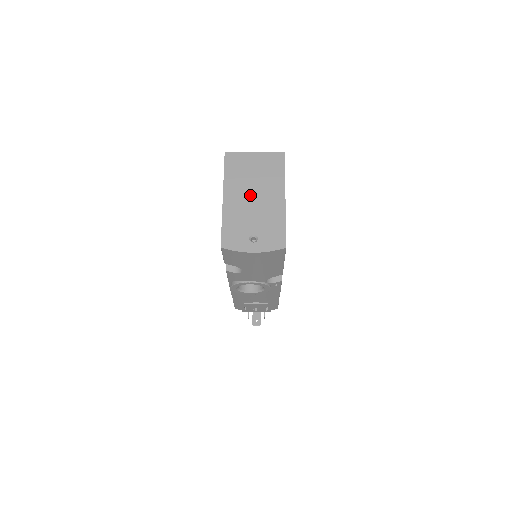
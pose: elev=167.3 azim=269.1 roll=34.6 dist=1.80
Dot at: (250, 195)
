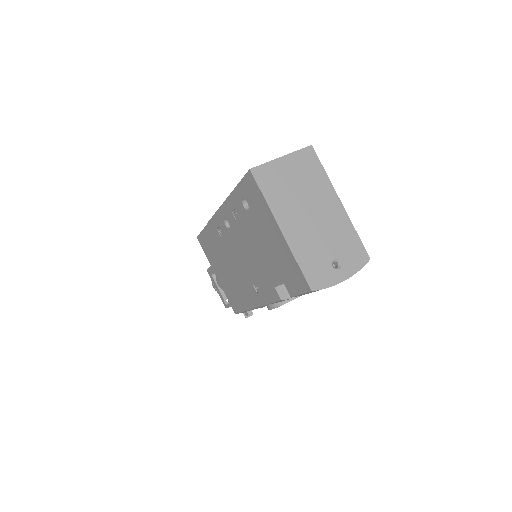
Dot at: (306, 214)
